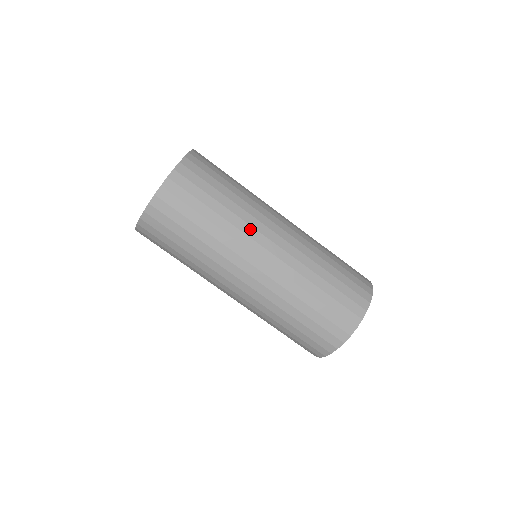
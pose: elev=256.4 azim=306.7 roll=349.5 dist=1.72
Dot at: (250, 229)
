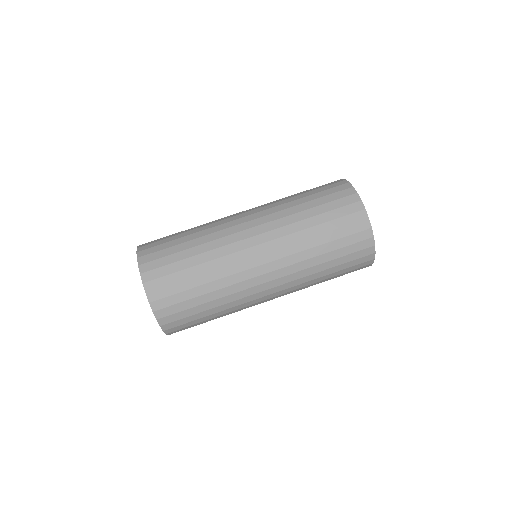
Dot at: (235, 267)
